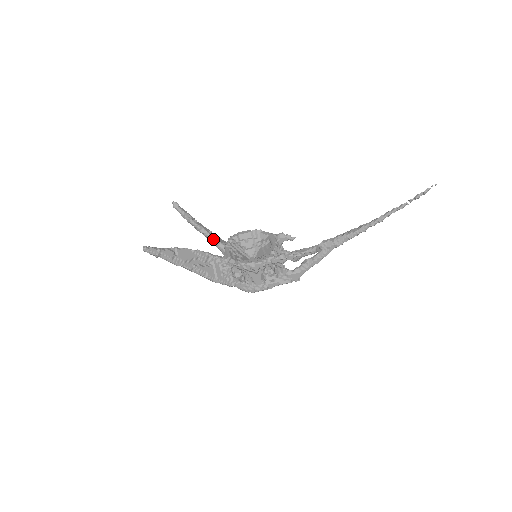
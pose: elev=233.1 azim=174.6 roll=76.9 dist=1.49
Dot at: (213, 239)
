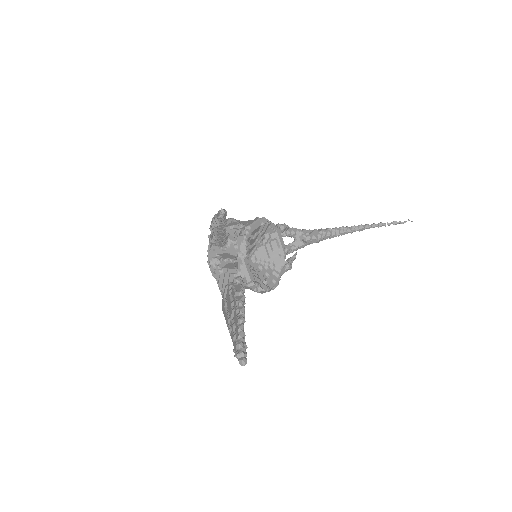
Dot at: (226, 240)
